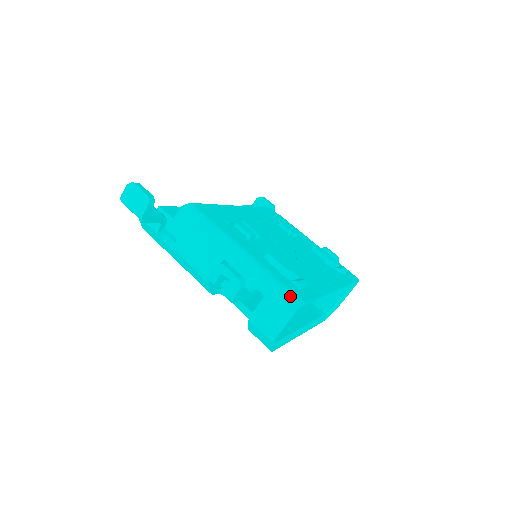
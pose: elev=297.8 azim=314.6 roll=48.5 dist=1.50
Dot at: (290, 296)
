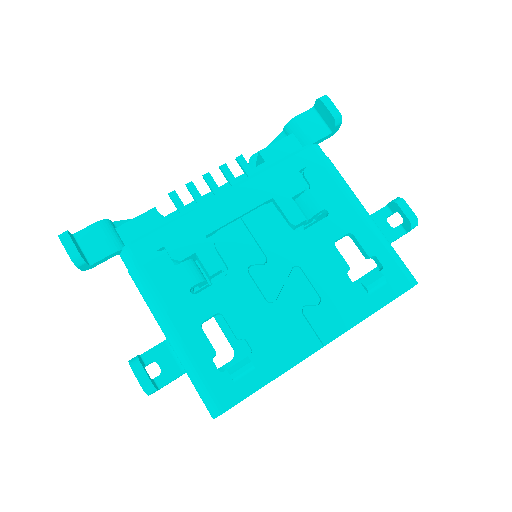
Dot at: (210, 401)
